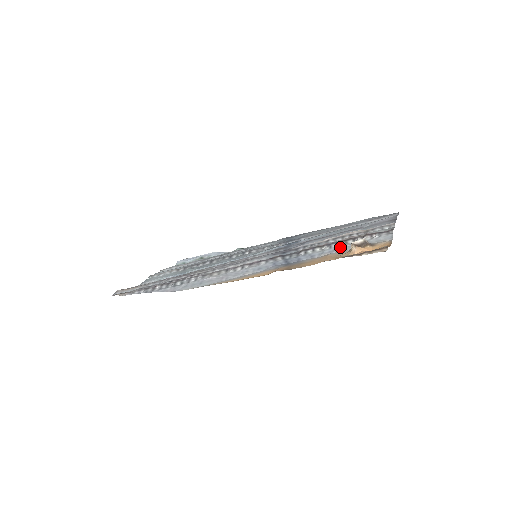
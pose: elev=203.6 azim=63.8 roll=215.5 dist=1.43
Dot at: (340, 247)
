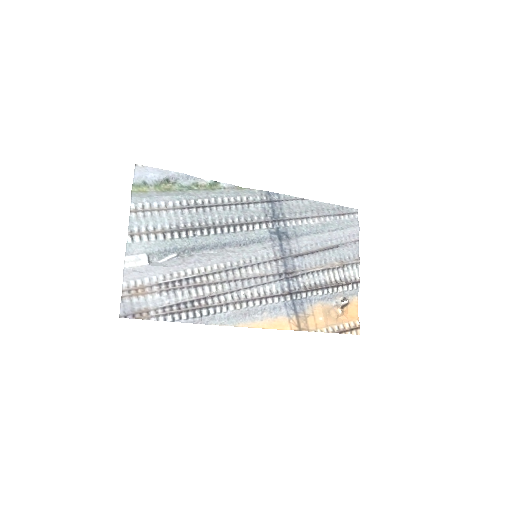
Dot at: (329, 295)
